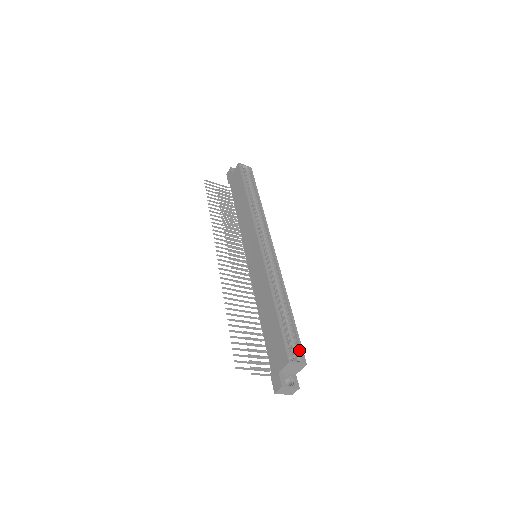
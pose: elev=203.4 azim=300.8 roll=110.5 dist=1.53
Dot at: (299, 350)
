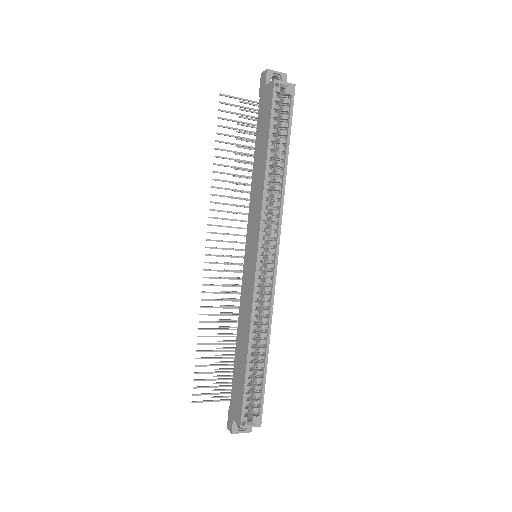
Dot at: (259, 408)
